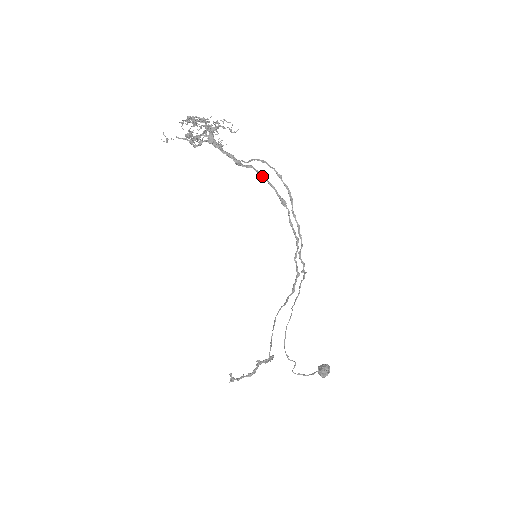
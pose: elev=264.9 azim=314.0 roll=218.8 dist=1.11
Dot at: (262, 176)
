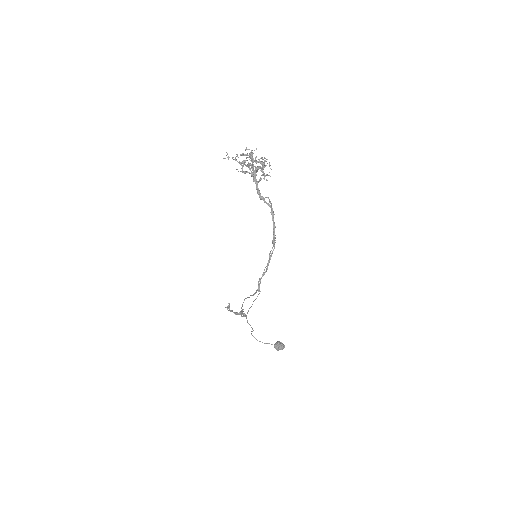
Dot at: occluded
